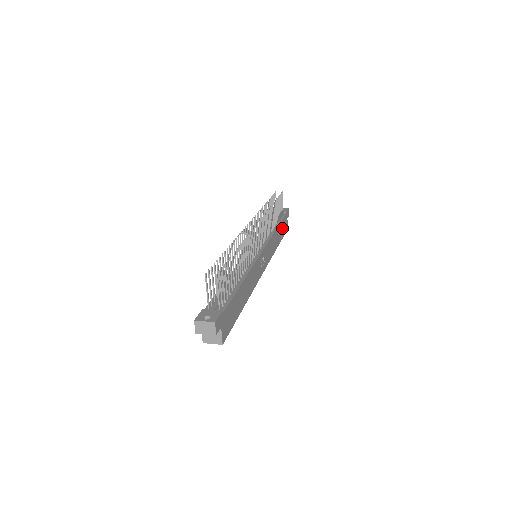
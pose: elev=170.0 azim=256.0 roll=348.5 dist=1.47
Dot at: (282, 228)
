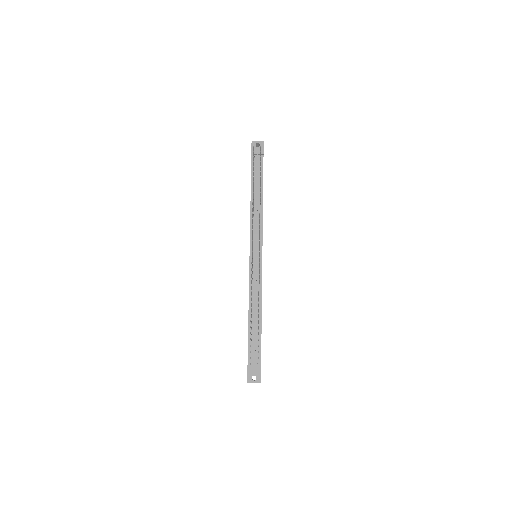
Dot at: occluded
